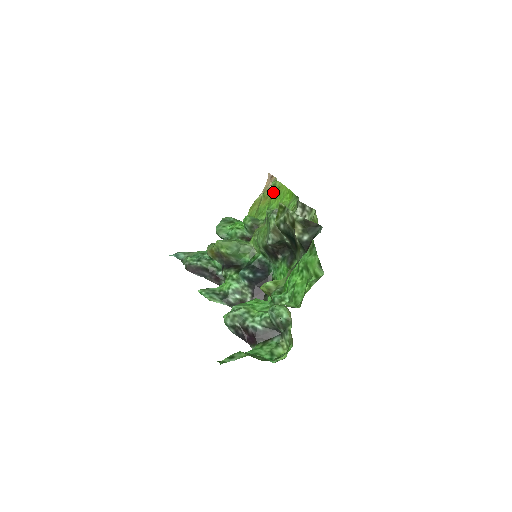
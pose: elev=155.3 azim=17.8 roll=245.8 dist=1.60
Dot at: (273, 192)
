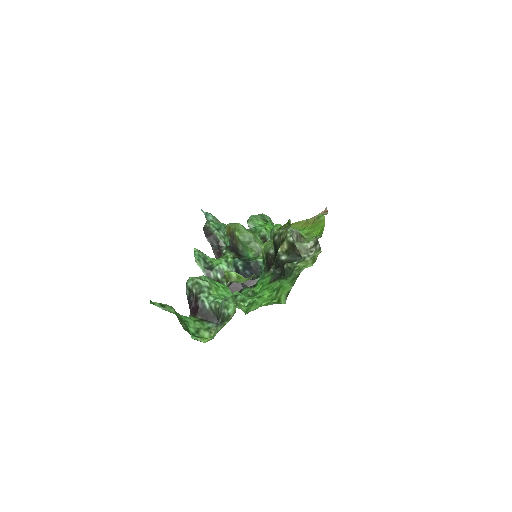
Dot at: (314, 222)
